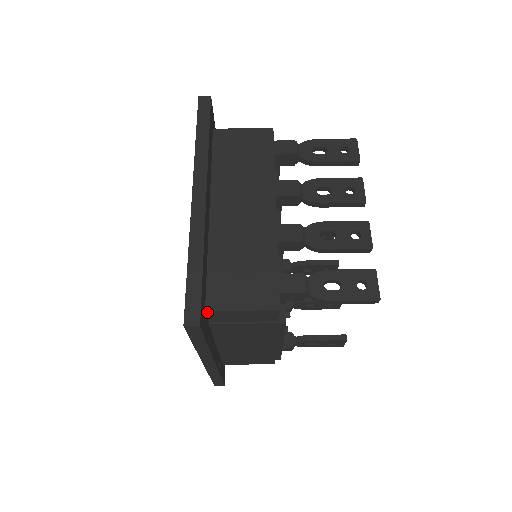
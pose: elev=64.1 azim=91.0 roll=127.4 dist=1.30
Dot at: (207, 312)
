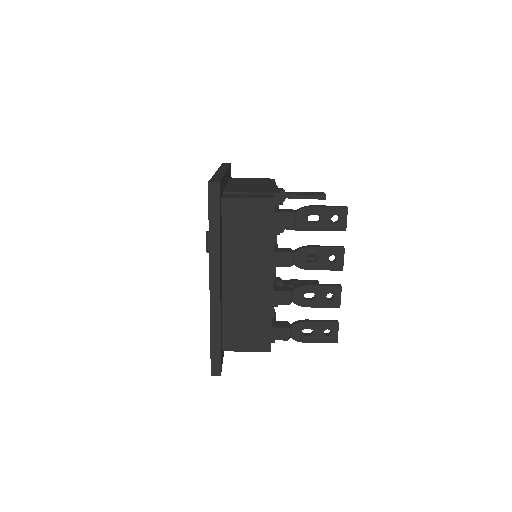
Dot at: (223, 350)
